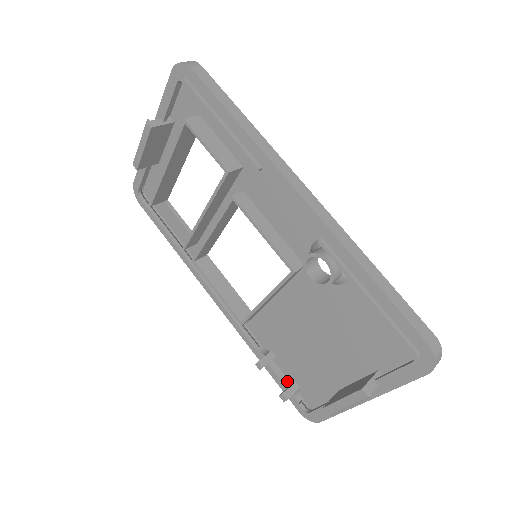
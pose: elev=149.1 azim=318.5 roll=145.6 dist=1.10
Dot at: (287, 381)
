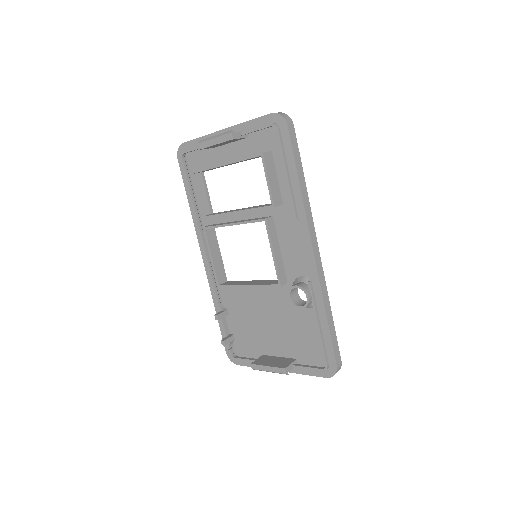
Dot at: (228, 332)
